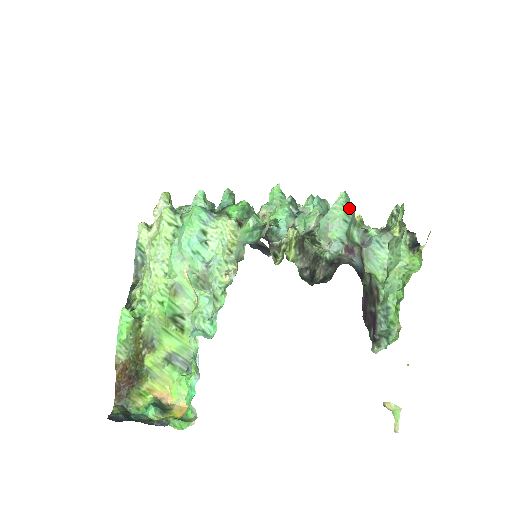
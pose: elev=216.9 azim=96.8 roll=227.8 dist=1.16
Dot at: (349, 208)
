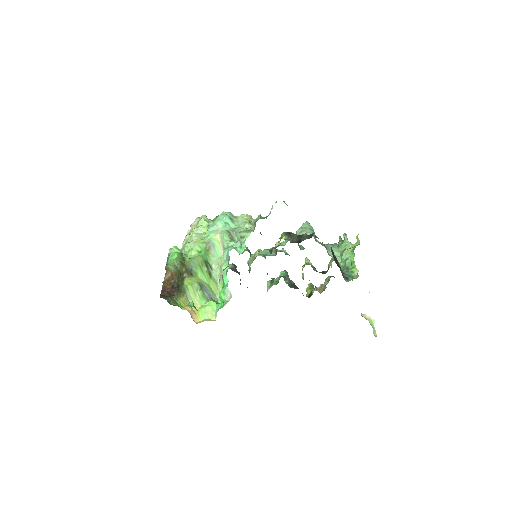
Dot at: (312, 227)
